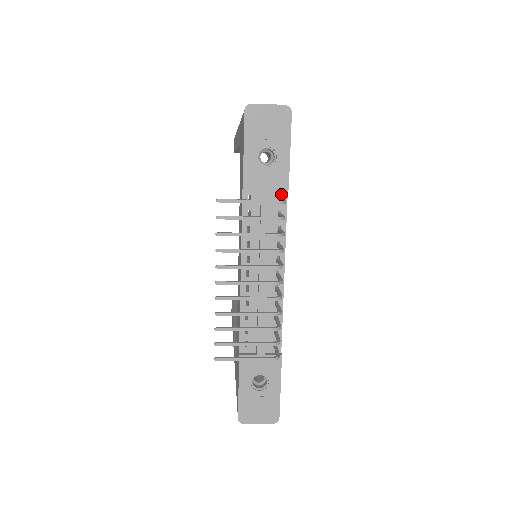
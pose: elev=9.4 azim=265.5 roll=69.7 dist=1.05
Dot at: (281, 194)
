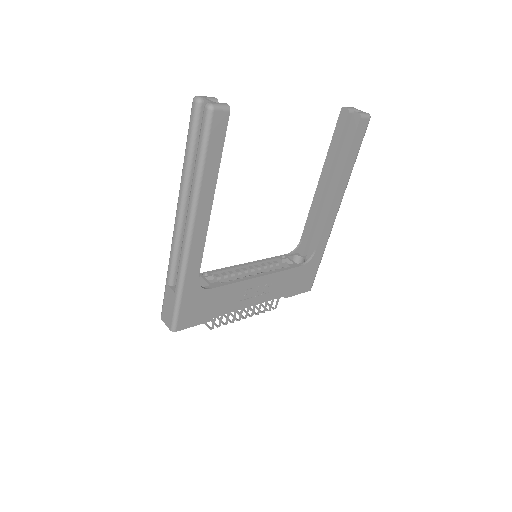
Dot at: (213, 315)
